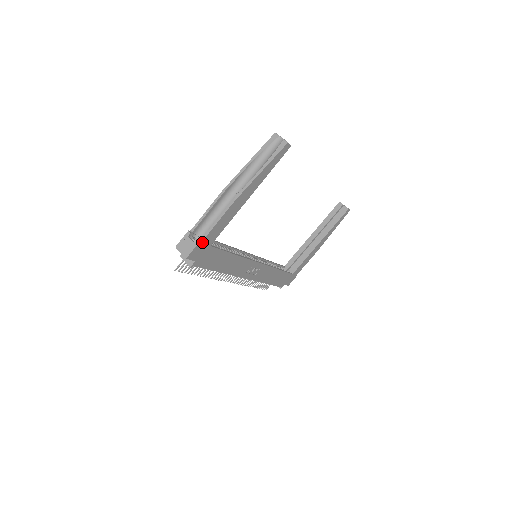
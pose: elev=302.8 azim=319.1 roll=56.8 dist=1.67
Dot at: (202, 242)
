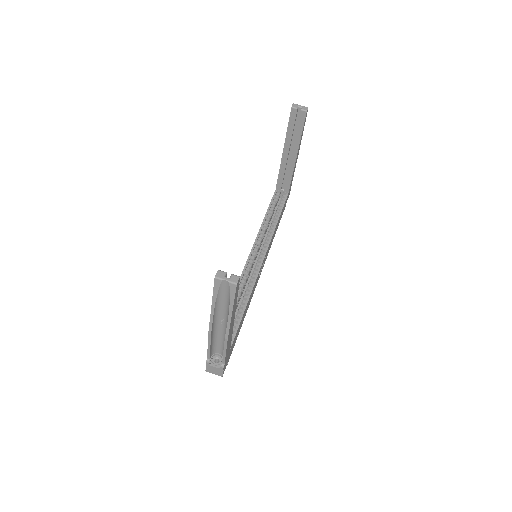
Dot at: (224, 363)
